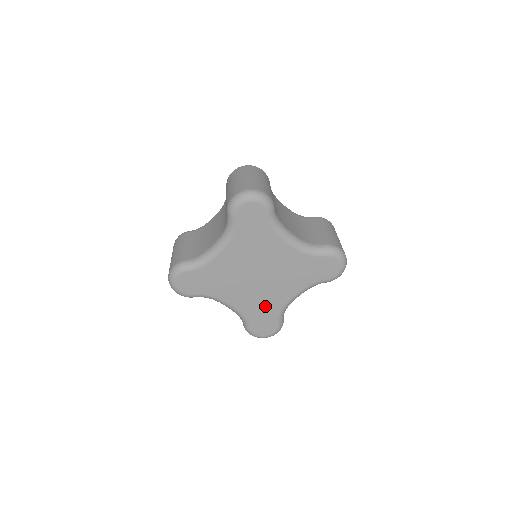
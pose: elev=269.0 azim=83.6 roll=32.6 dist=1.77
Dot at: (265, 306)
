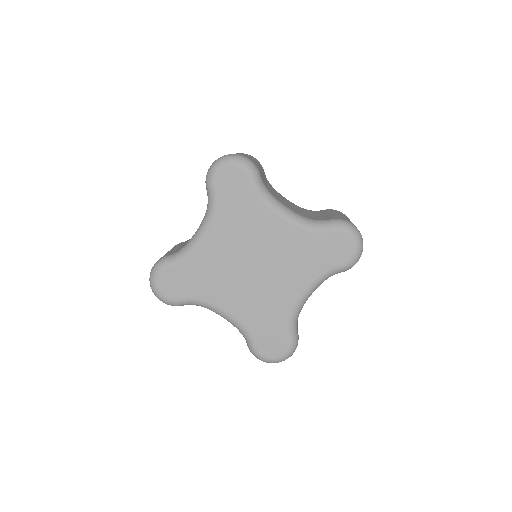
Dot at: (268, 311)
